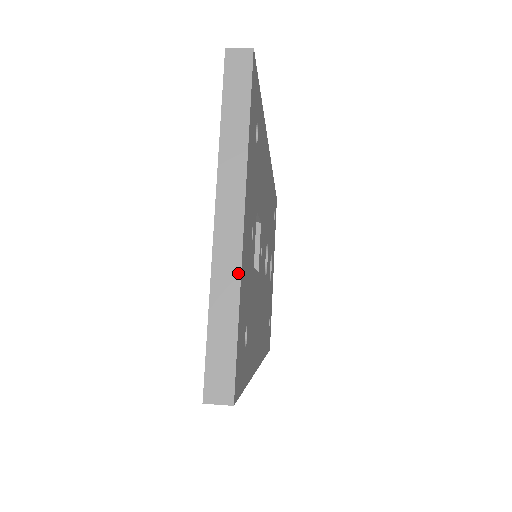
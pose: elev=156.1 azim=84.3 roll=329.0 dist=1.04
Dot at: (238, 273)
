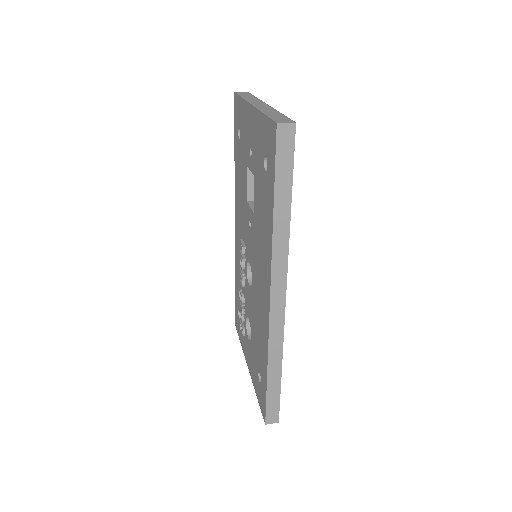
Dot at: (273, 109)
